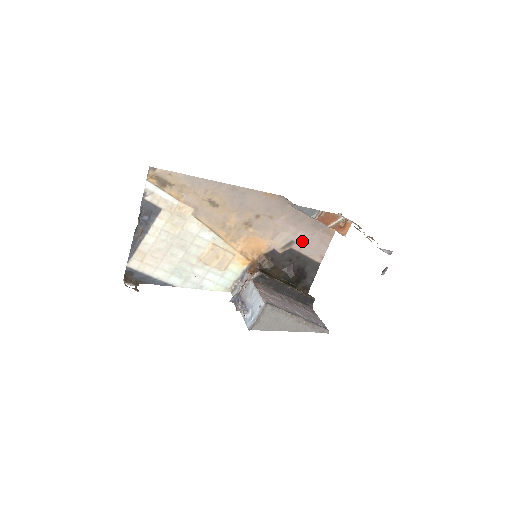
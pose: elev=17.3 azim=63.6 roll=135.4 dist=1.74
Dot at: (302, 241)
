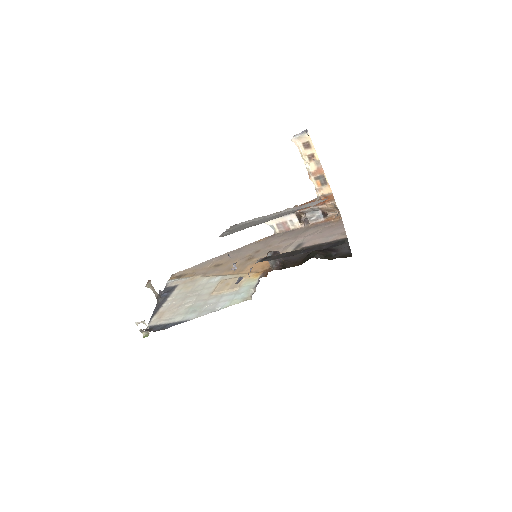
Dot at: (311, 239)
